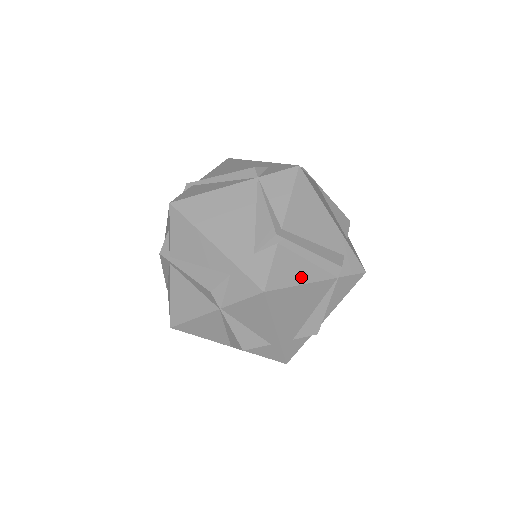
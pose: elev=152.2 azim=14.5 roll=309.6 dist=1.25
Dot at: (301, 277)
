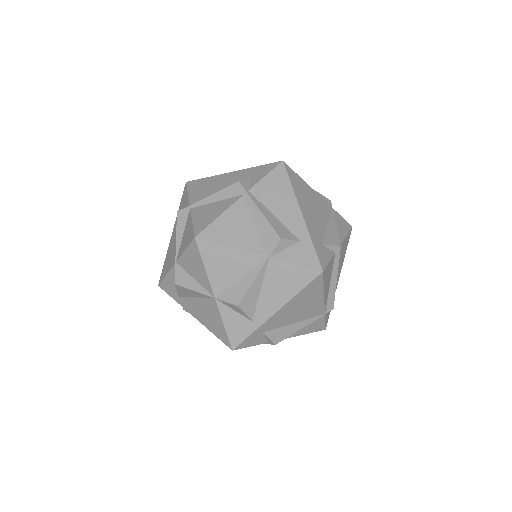
Dot at: (326, 288)
